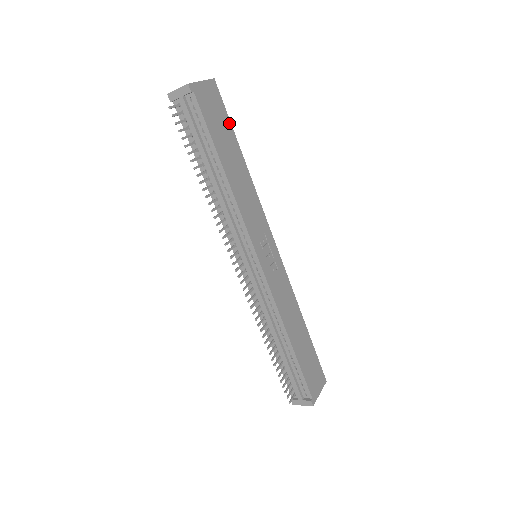
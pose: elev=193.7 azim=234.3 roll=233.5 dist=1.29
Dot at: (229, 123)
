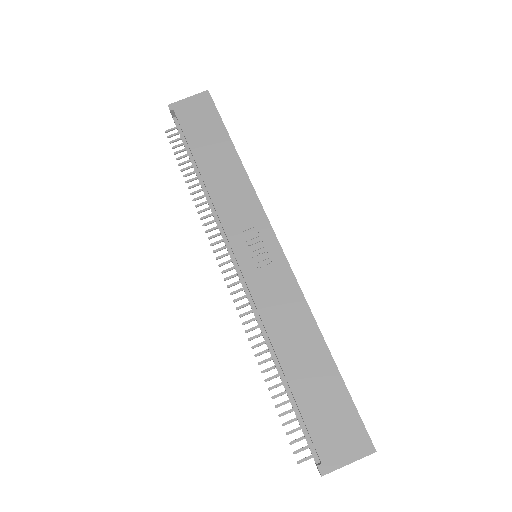
Dot at: (221, 123)
